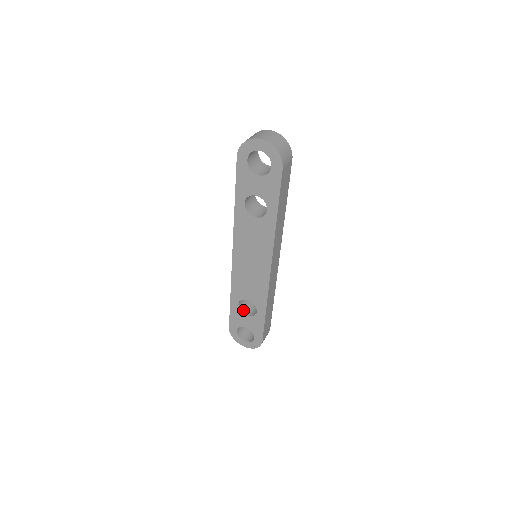
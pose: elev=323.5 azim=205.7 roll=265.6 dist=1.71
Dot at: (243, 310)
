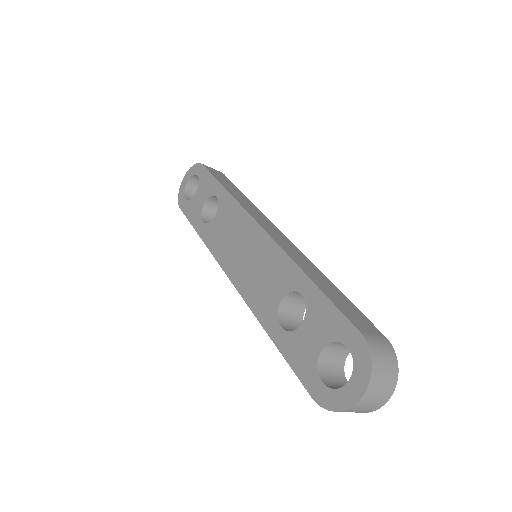
Dot at: (297, 331)
